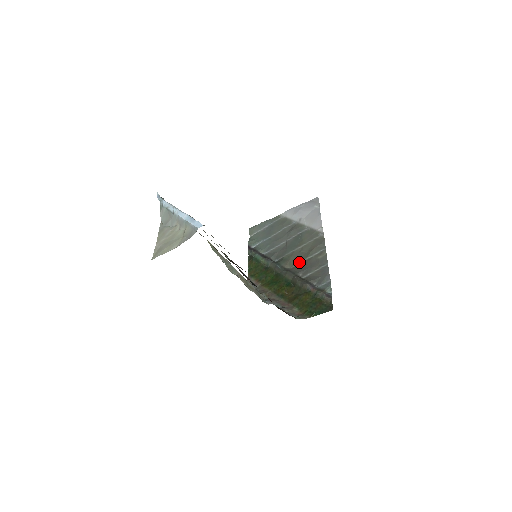
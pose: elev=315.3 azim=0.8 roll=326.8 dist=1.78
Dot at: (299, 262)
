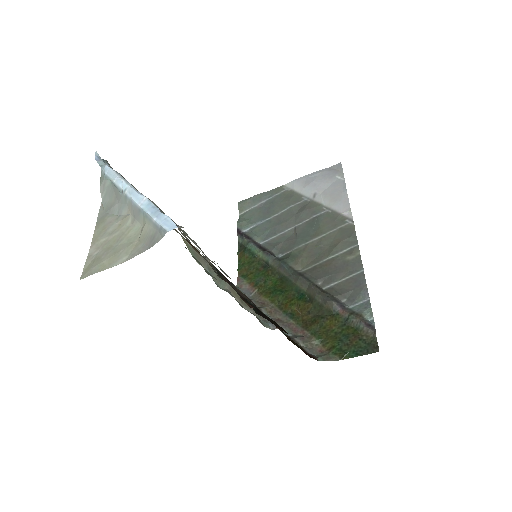
Dot at: (316, 262)
